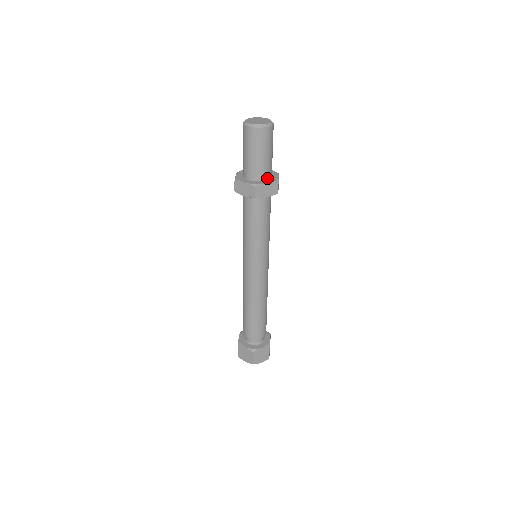
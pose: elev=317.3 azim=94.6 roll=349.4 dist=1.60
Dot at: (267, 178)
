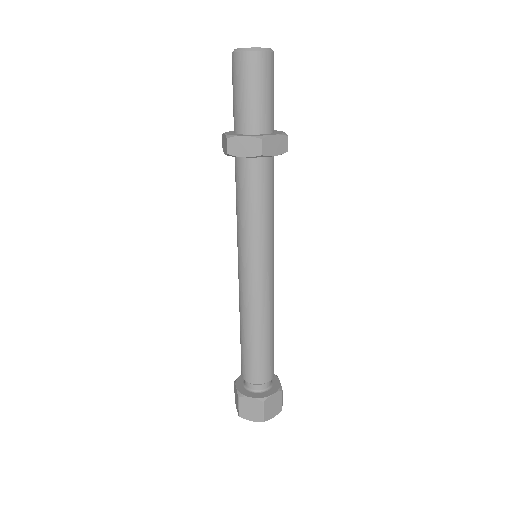
Dot at: (271, 130)
